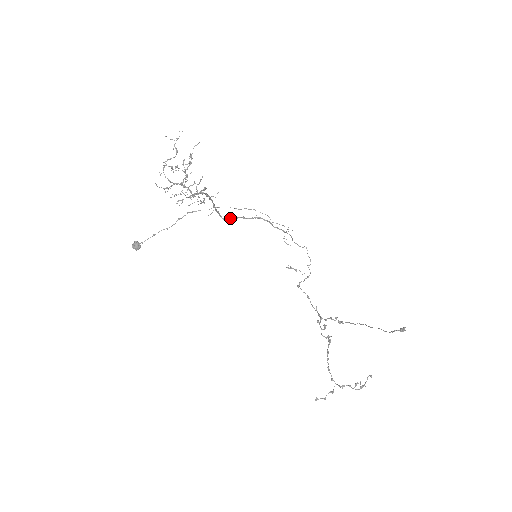
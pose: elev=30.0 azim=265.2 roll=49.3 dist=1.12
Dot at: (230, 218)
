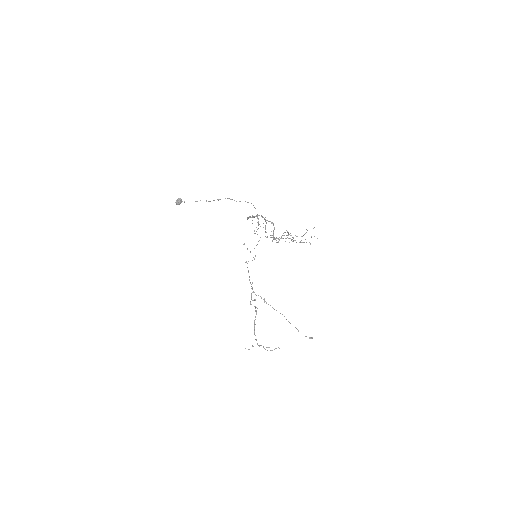
Dot at: occluded
